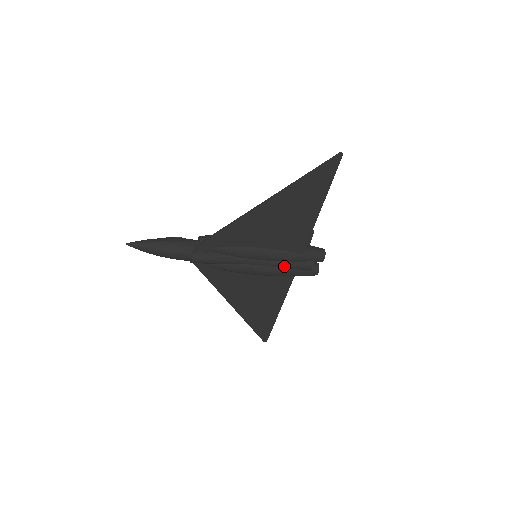
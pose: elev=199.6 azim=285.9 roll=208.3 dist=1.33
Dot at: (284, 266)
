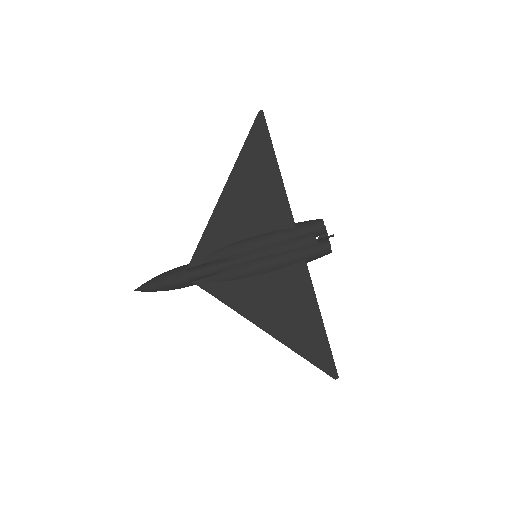
Dot at: (284, 249)
